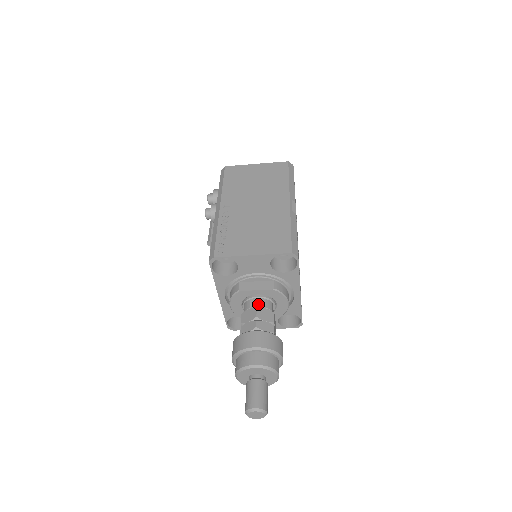
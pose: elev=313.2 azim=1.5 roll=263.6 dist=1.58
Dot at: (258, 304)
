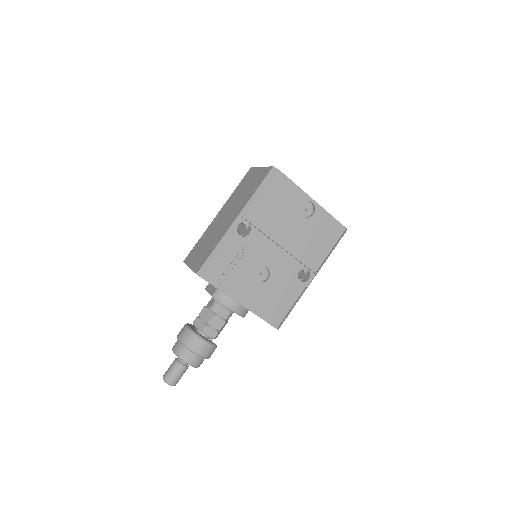
Dot at: (210, 304)
